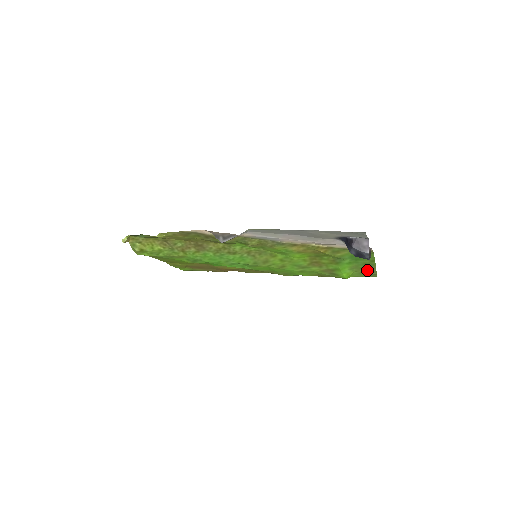
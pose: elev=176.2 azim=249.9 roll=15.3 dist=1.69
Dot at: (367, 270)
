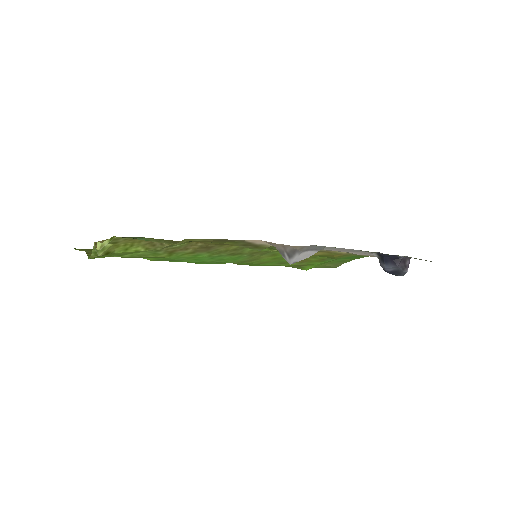
Dot at: (333, 264)
